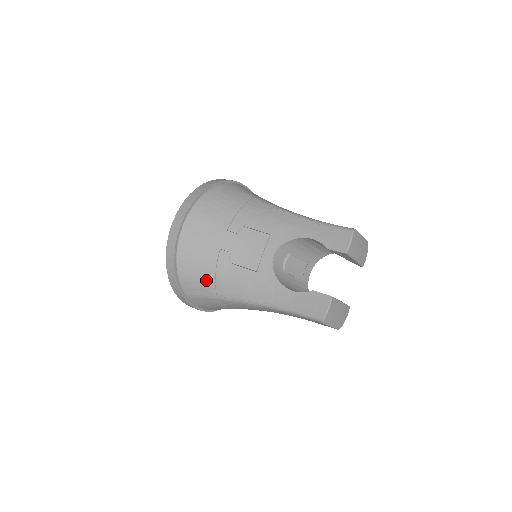
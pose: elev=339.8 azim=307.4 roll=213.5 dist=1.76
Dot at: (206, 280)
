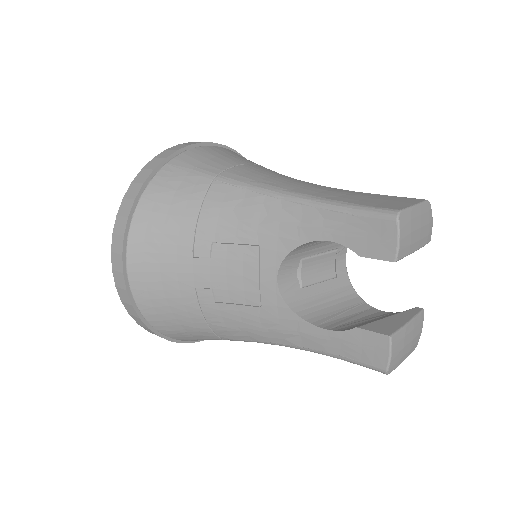
Dot at: (197, 328)
